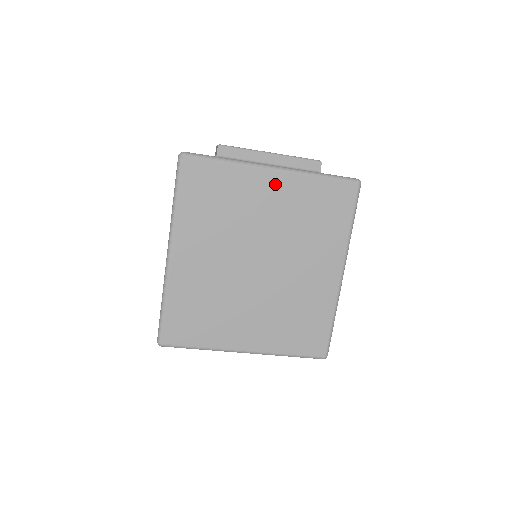
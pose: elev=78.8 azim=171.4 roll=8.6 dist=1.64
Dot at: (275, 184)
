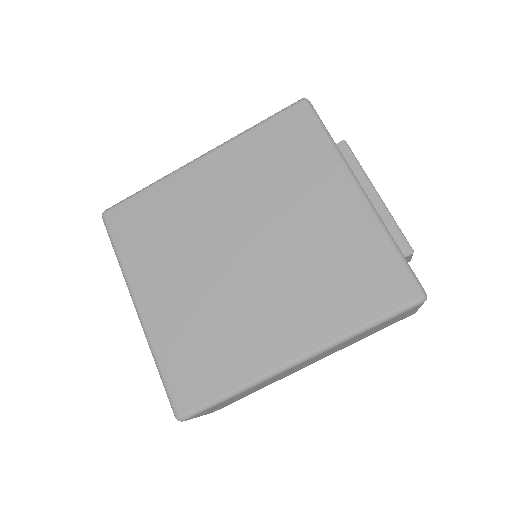
Dot at: (344, 202)
